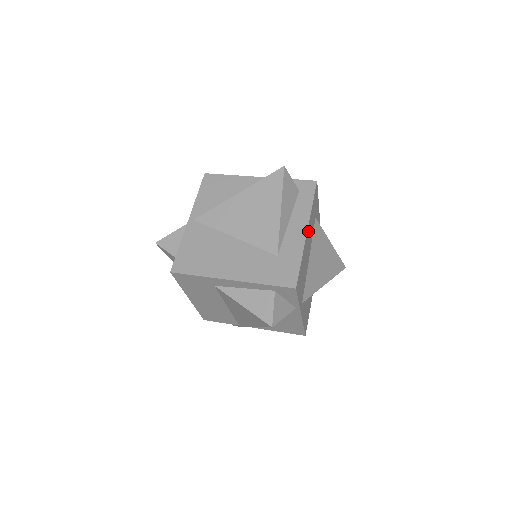
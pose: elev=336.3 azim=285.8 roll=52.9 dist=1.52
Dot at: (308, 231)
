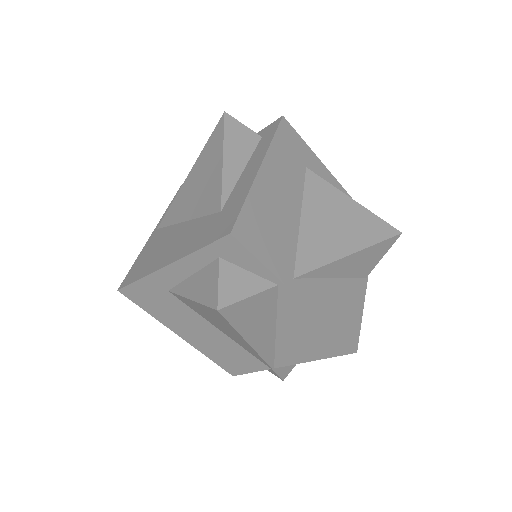
Dot at: (269, 170)
